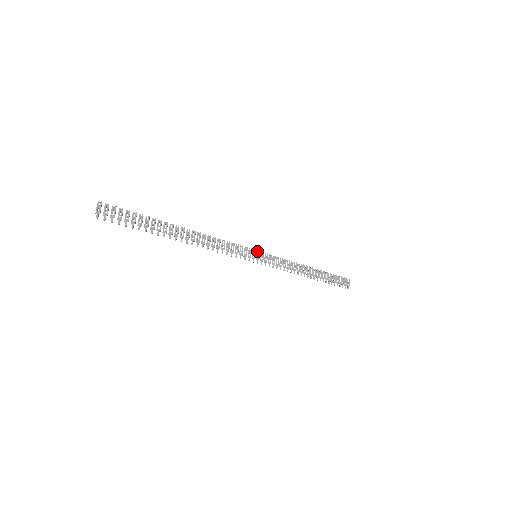
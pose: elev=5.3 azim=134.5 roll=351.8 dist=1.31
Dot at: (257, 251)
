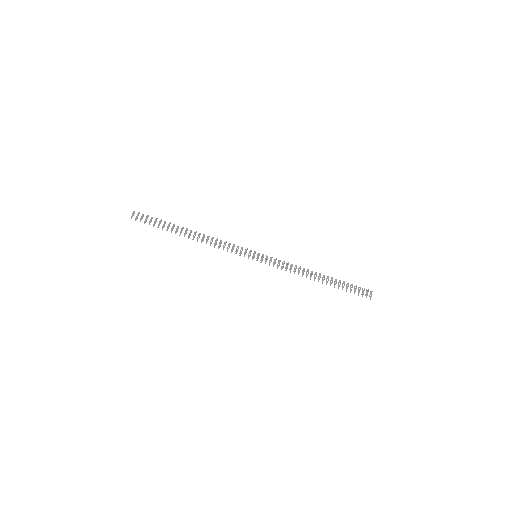
Dot at: (258, 253)
